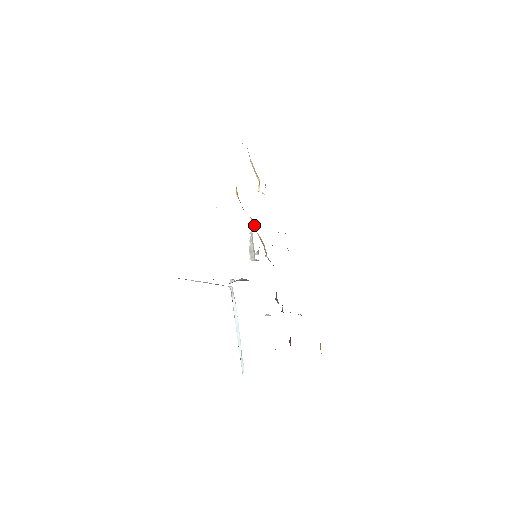
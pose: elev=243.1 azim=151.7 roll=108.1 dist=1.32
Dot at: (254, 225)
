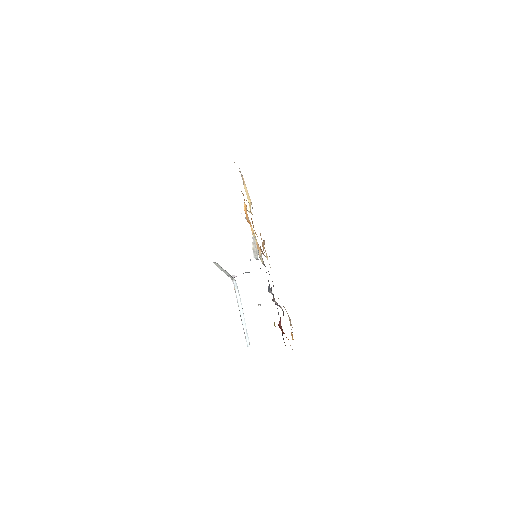
Dot at: (254, 233)
